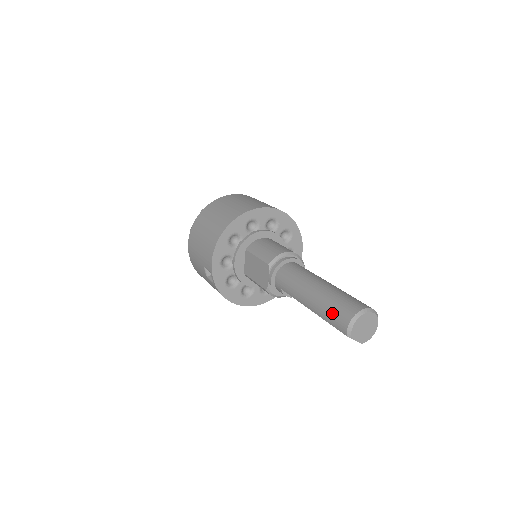
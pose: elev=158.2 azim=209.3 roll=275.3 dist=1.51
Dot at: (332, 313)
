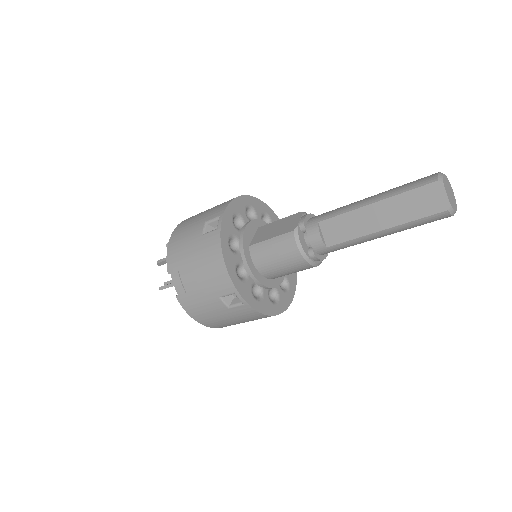
Dot at: (410, 182)
